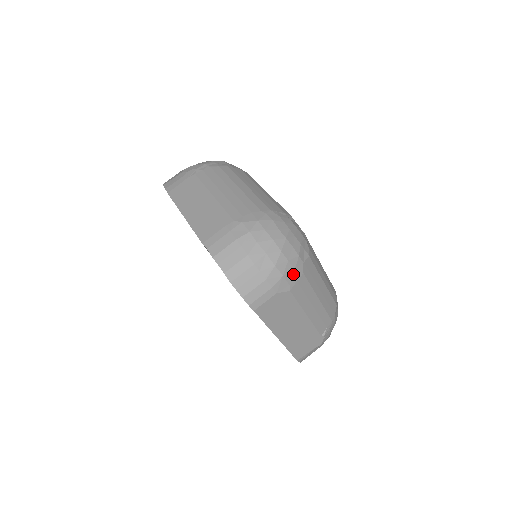
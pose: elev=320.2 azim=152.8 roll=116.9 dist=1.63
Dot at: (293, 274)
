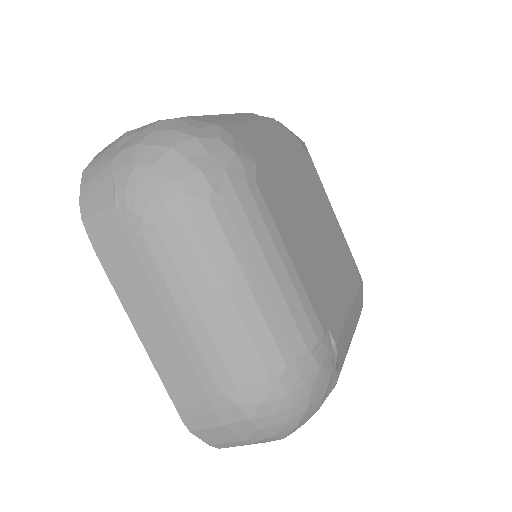
Dot at: occluded
